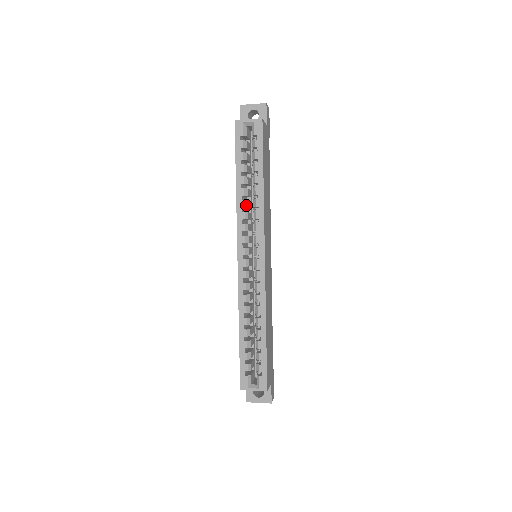
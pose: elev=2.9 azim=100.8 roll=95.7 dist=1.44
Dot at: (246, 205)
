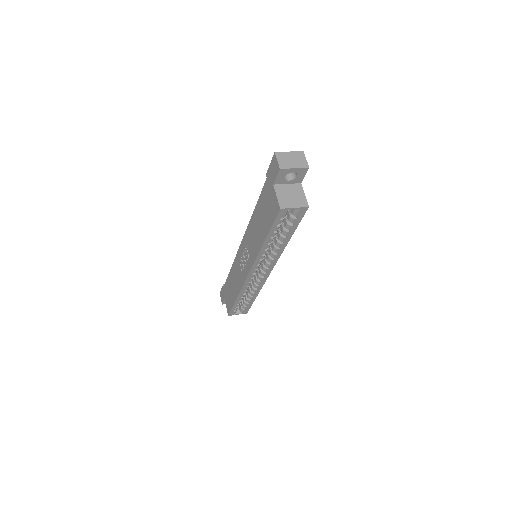
Dot at: occluded
